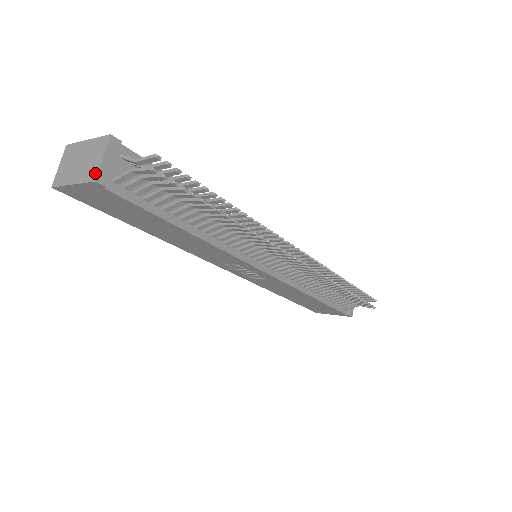
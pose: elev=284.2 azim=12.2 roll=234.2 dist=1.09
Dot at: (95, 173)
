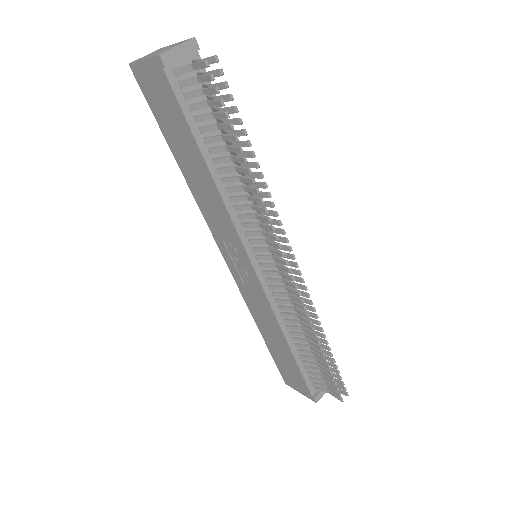
Dot at: (164, 51)
